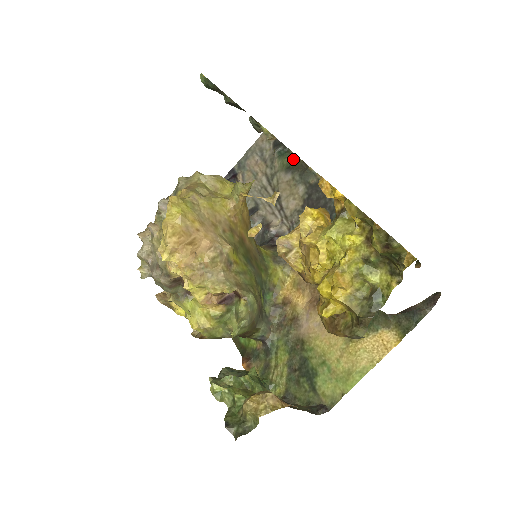
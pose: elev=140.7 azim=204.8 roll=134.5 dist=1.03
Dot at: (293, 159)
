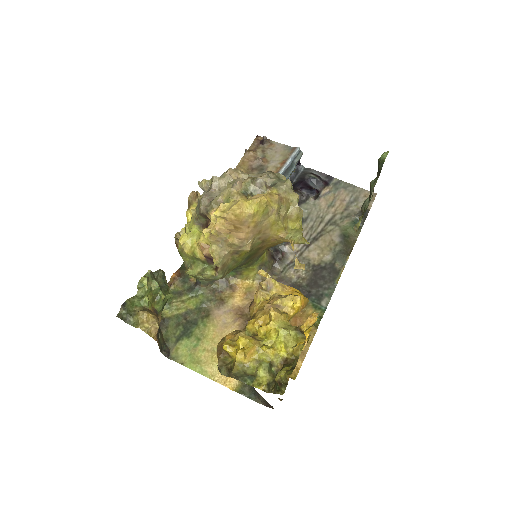
Dot at: (353, 237)
